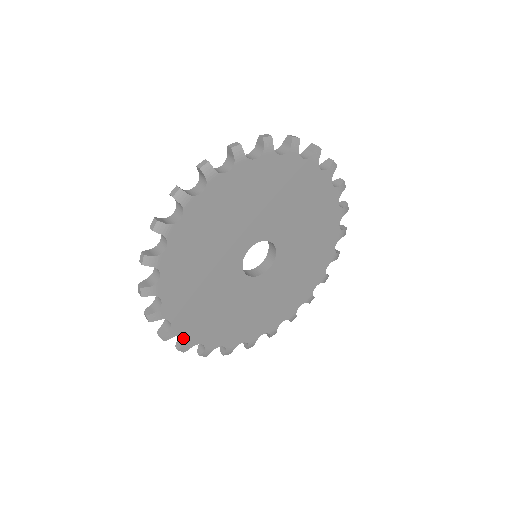
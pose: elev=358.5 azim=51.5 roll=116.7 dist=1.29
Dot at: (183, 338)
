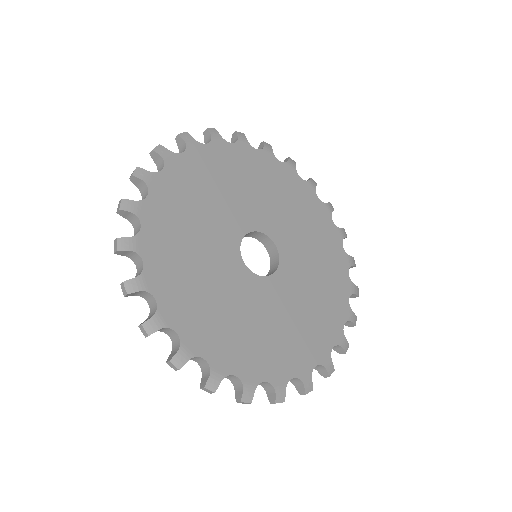
Dot at: (176, 345)
